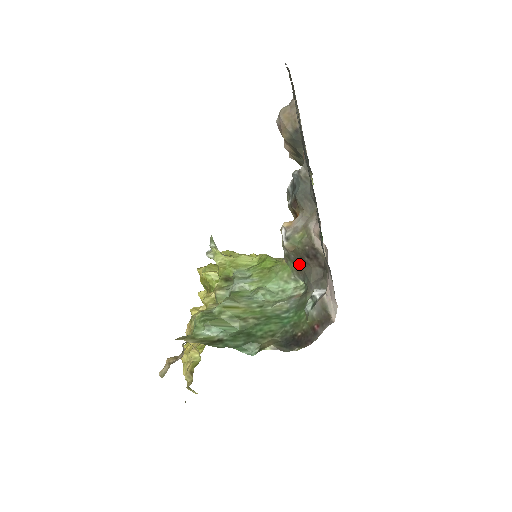
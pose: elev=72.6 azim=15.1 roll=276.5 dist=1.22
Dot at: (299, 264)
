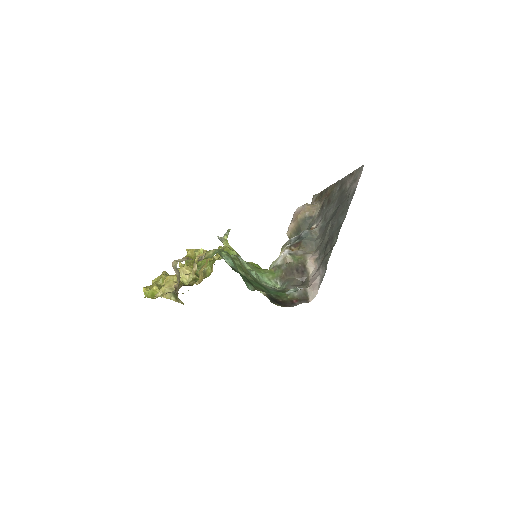
Dot at: (287, 273)
